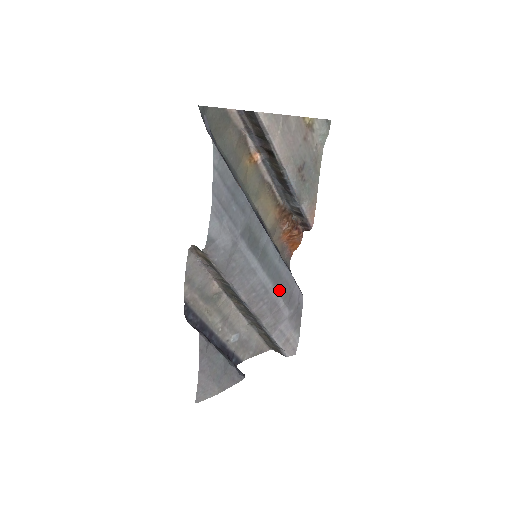
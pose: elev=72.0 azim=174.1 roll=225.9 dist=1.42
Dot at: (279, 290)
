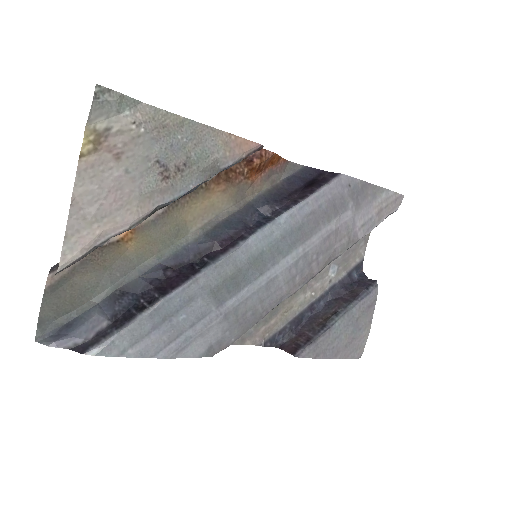
Dot at: (314, 231)
